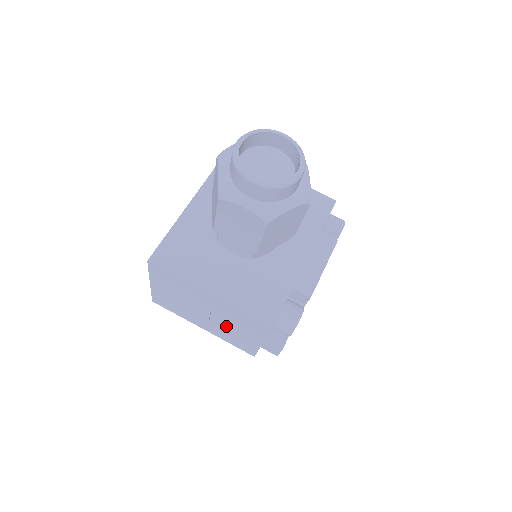
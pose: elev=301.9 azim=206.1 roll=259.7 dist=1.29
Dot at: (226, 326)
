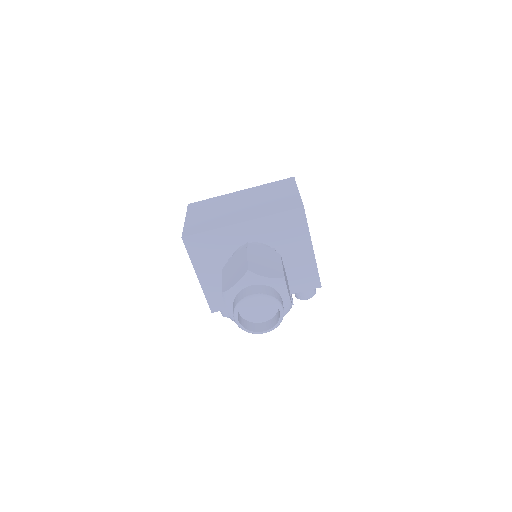
Dot at: occluded
